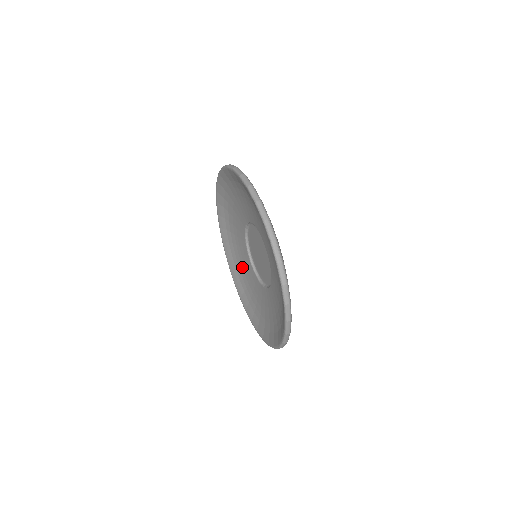
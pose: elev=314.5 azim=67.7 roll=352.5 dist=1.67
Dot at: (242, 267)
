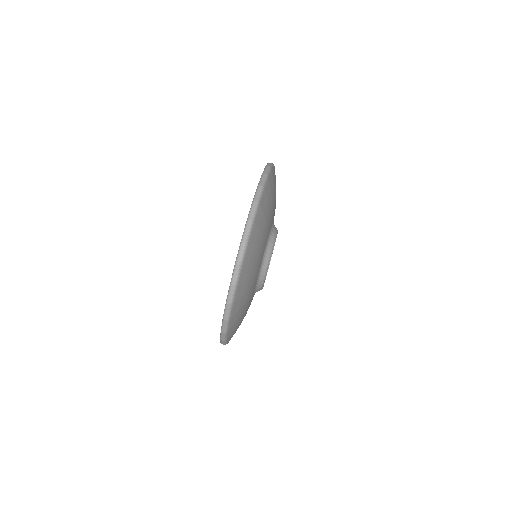
Dot at: occluded
